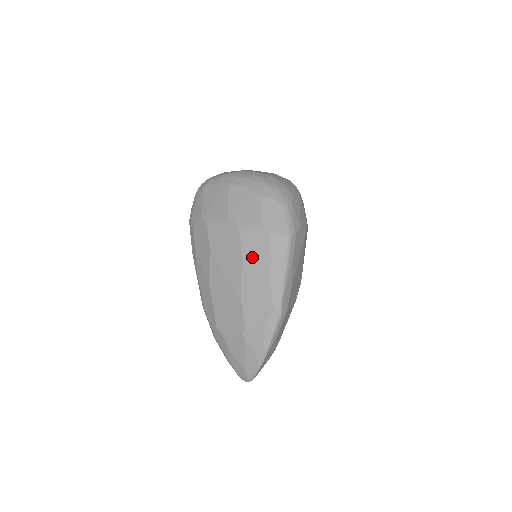
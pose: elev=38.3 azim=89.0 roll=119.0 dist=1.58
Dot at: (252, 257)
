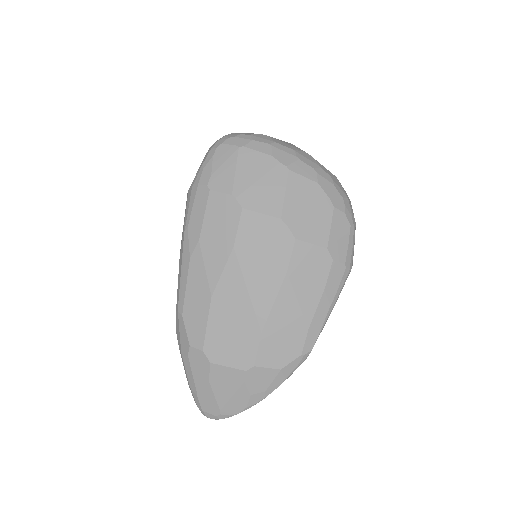
Dot at: (299, 282)
